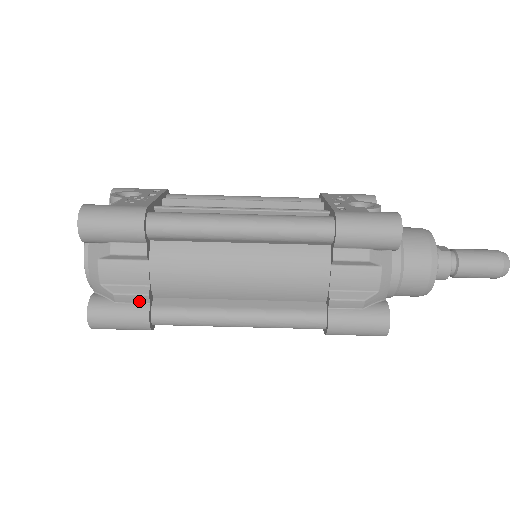
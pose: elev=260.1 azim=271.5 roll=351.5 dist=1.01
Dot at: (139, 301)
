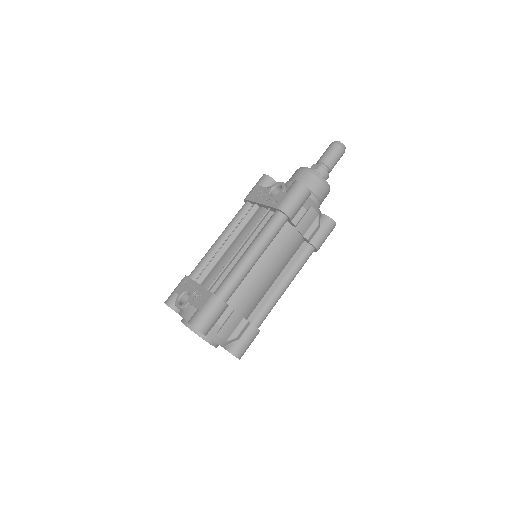
Dot at: (246, 328)
